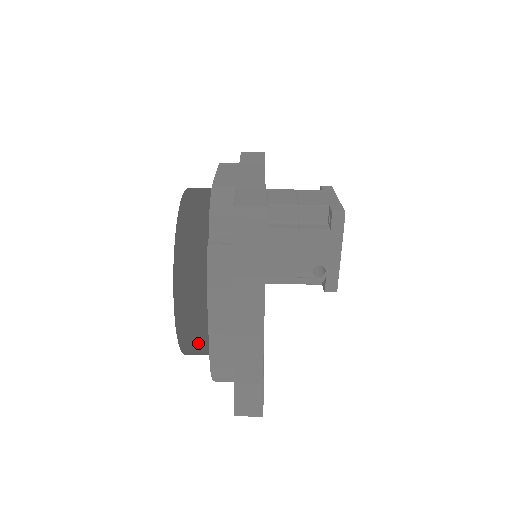
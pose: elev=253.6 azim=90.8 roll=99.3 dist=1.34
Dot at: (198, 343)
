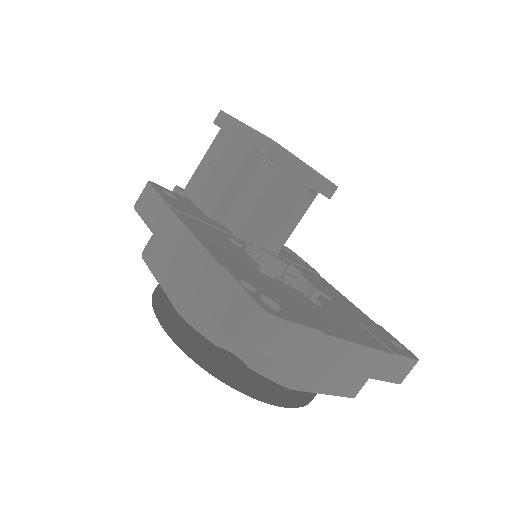
Dot at: occluded
